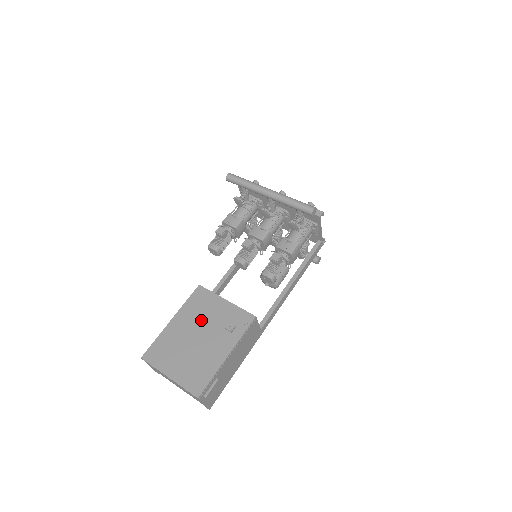
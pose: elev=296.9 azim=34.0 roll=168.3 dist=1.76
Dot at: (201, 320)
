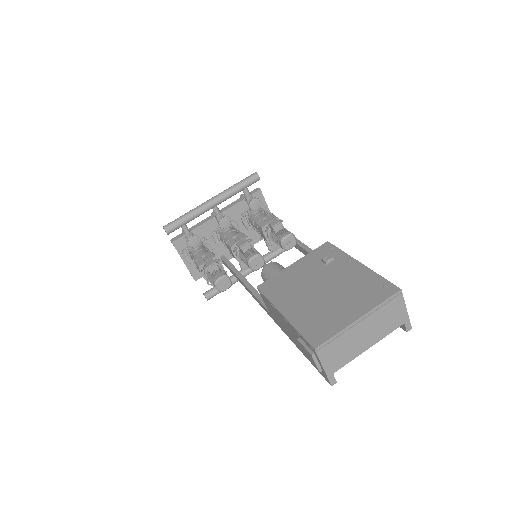
Dot at: (302, 285)
